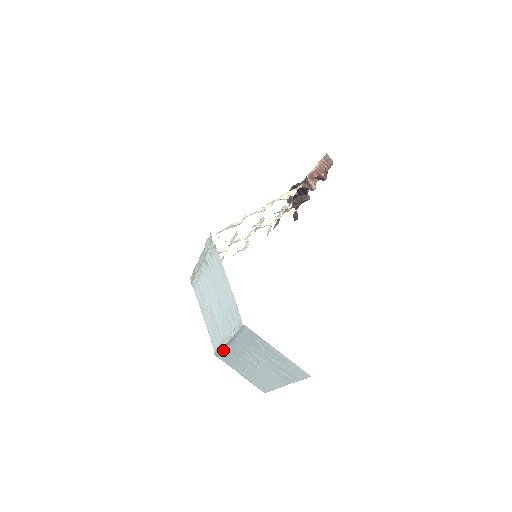
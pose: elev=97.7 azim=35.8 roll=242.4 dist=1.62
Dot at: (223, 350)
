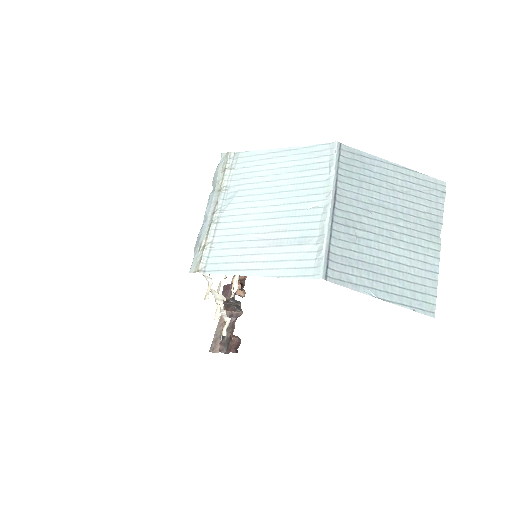
Dot at: (330, 240)
